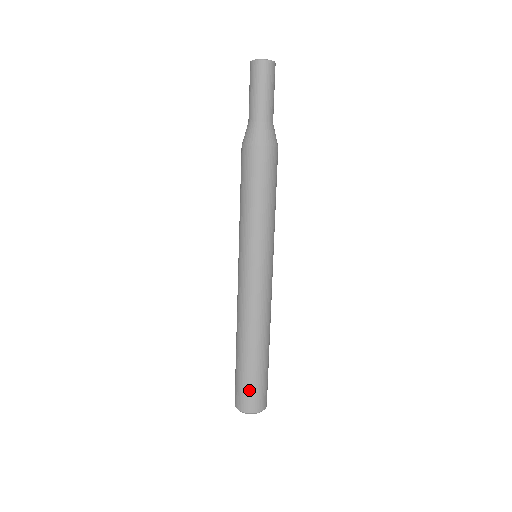
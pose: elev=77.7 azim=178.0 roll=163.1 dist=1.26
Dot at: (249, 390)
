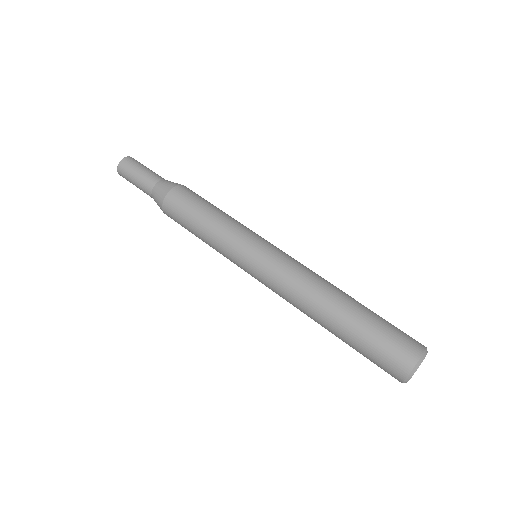
Dot at: (397, 328)
